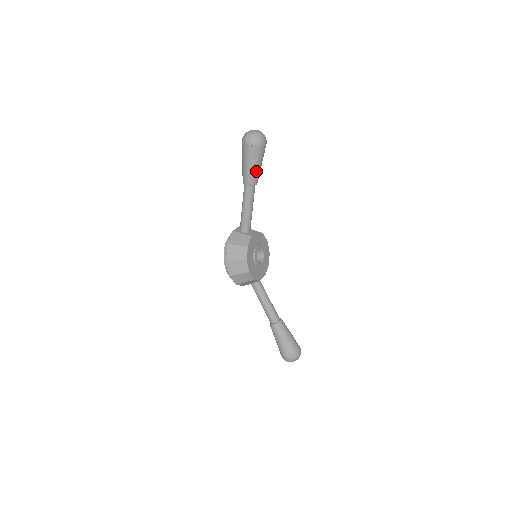
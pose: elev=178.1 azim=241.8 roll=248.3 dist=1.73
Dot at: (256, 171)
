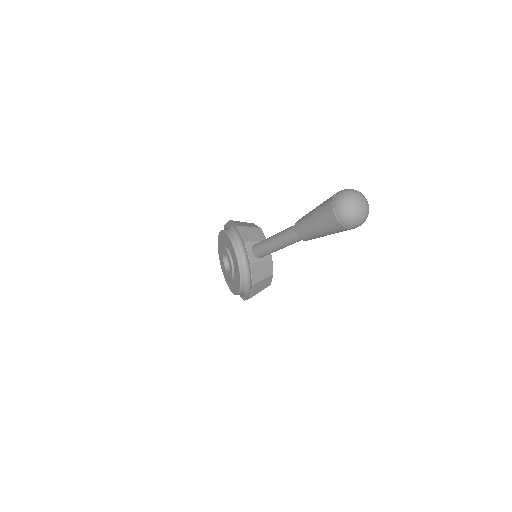
Dot at: occluded
